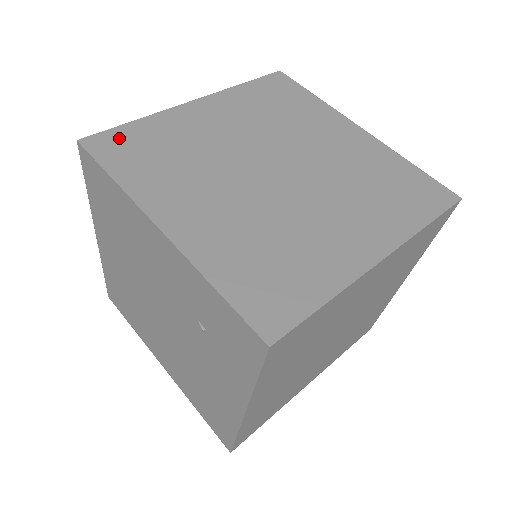
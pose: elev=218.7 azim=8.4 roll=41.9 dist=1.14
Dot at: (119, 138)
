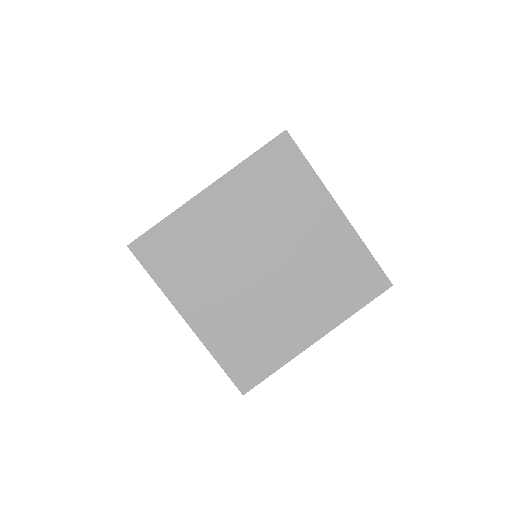
Dot at: occluded
